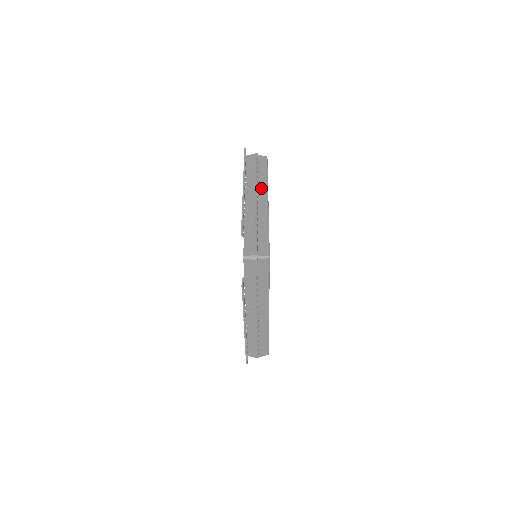
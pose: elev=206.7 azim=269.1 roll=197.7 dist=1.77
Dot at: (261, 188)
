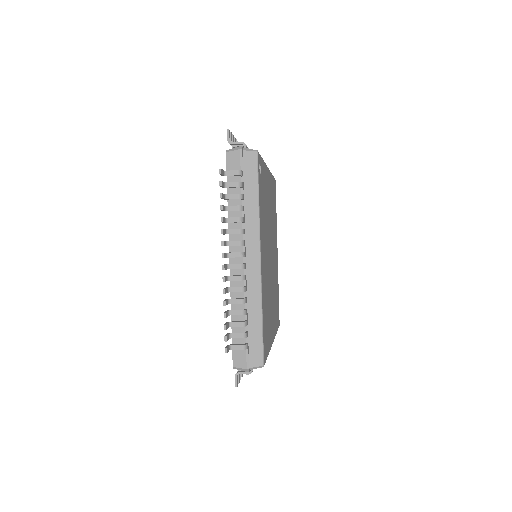
Dot at: (250, 235)
